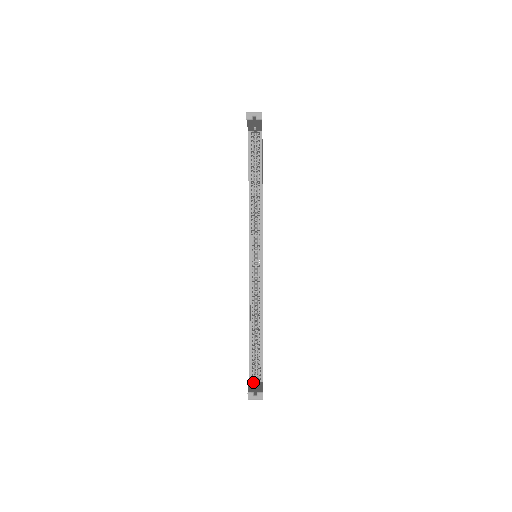
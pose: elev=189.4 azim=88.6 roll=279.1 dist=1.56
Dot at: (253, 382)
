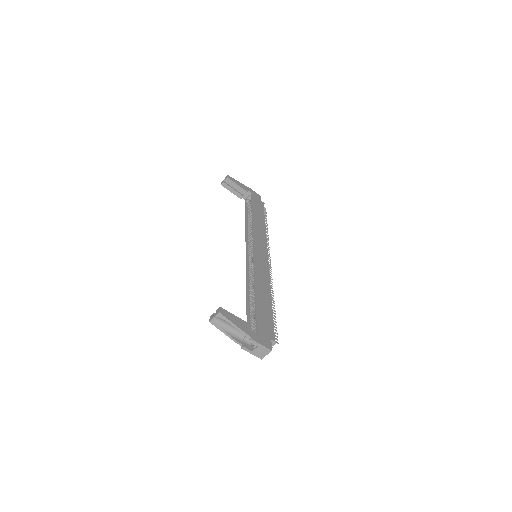
Dot at: occluded
